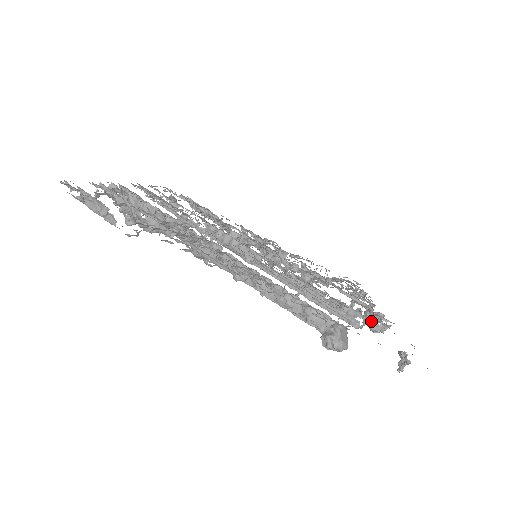
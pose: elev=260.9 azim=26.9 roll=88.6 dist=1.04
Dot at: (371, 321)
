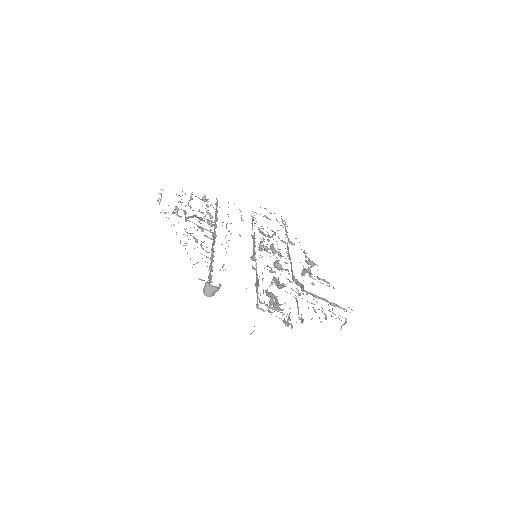
Dot at: (268, 309)
